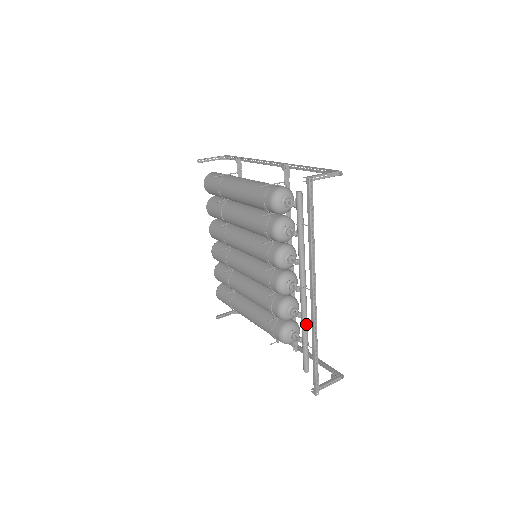
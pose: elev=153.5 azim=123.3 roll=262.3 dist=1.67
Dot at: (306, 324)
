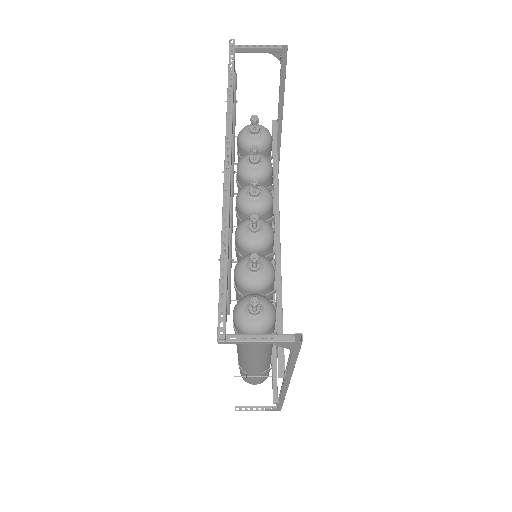
Dot at: occluded
